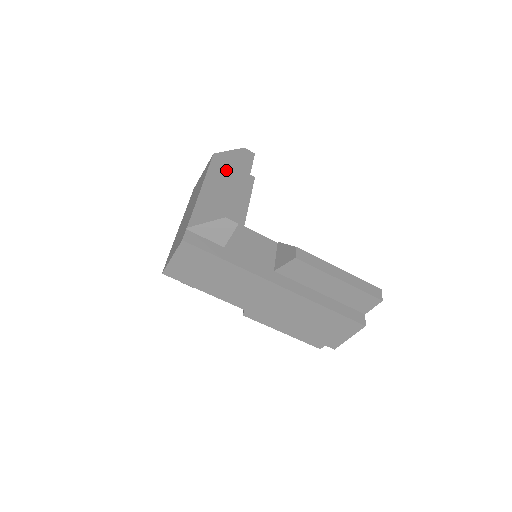
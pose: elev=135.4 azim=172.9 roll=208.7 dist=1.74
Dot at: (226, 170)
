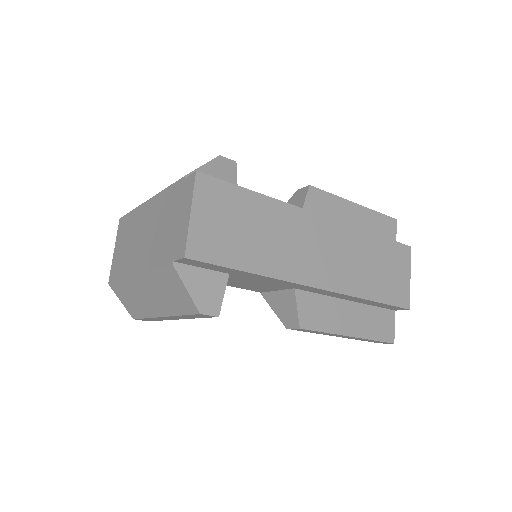
Dot at: occluded
